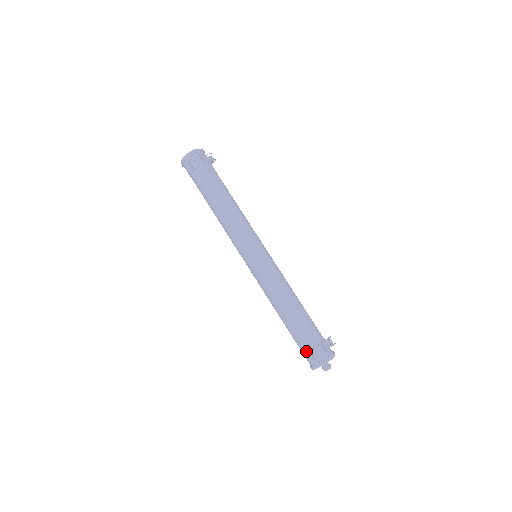
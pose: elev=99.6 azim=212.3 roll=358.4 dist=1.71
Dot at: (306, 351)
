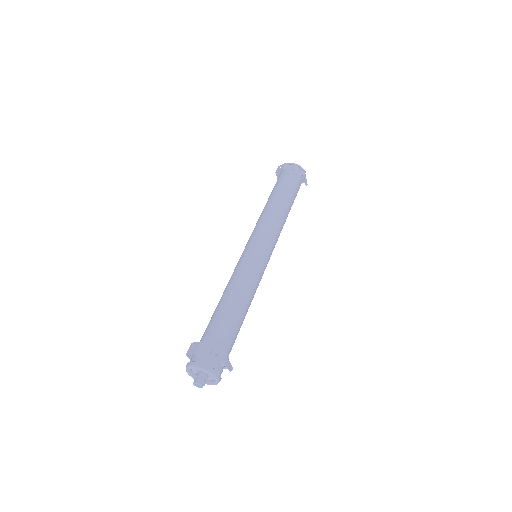
Dot at: occluded
